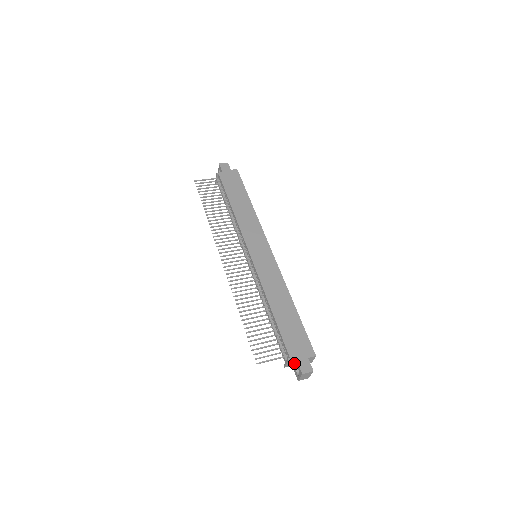
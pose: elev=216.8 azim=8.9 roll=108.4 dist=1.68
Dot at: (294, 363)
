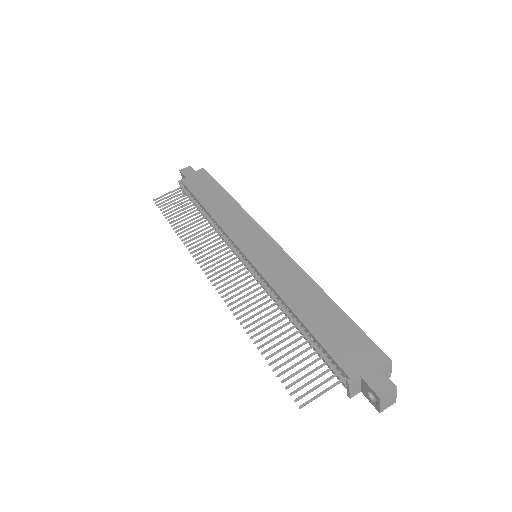
Dot at: (361, 386)
